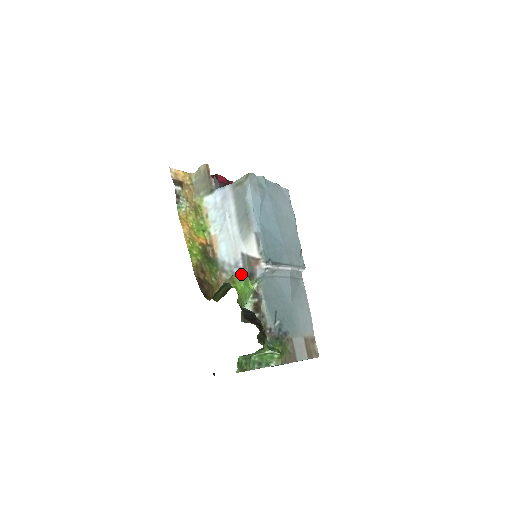
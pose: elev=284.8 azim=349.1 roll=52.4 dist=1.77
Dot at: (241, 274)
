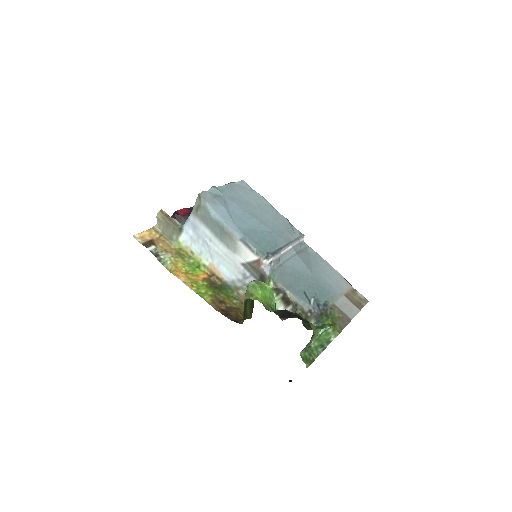
Dot at: (253, 283)
